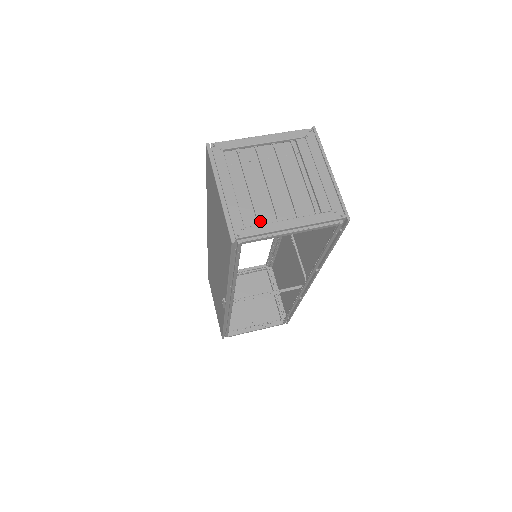
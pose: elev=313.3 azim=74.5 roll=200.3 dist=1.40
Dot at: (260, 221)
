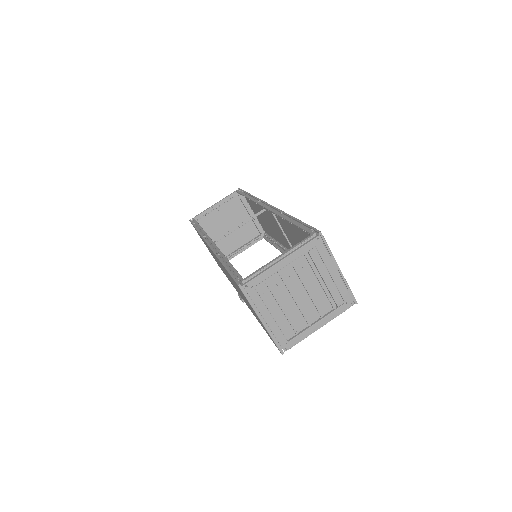
Dot at: (296, 330)
